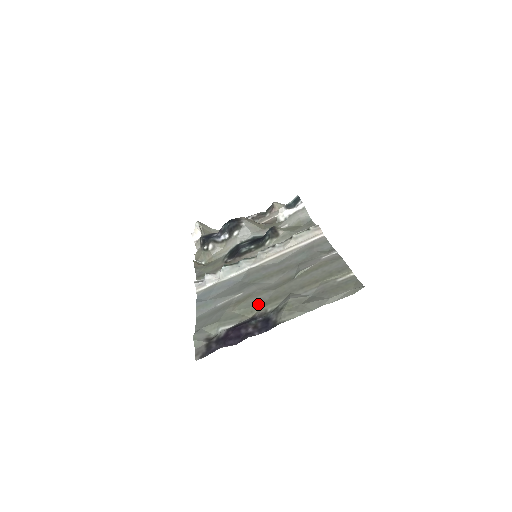
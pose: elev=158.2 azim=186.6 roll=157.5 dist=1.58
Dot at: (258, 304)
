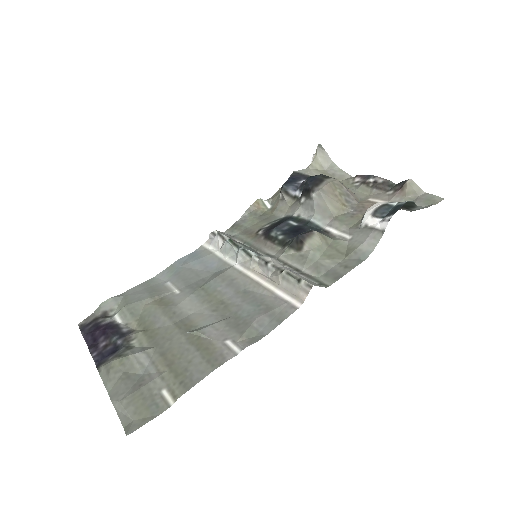
Dot at: (148, 323)
